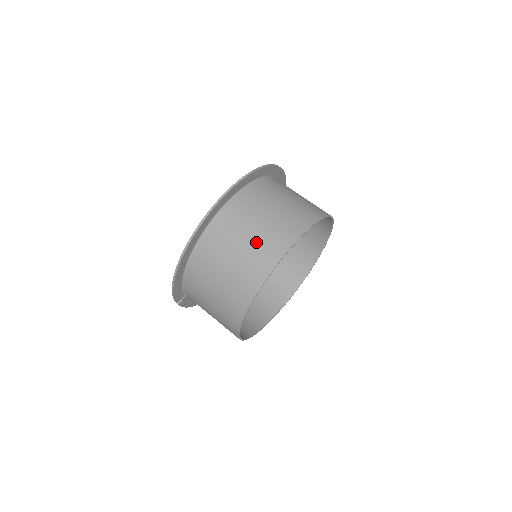
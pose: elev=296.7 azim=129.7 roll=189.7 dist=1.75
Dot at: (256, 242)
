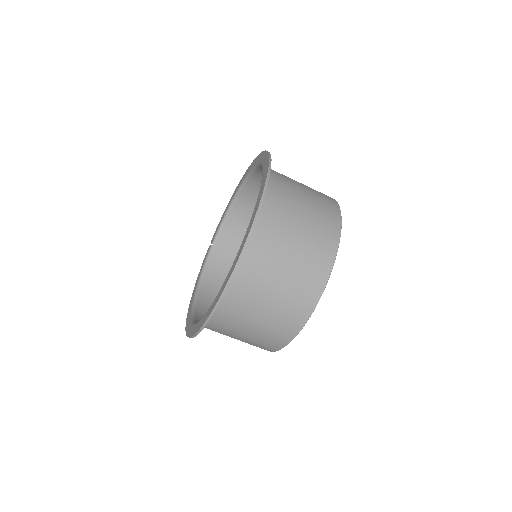
Dot at: occluded
